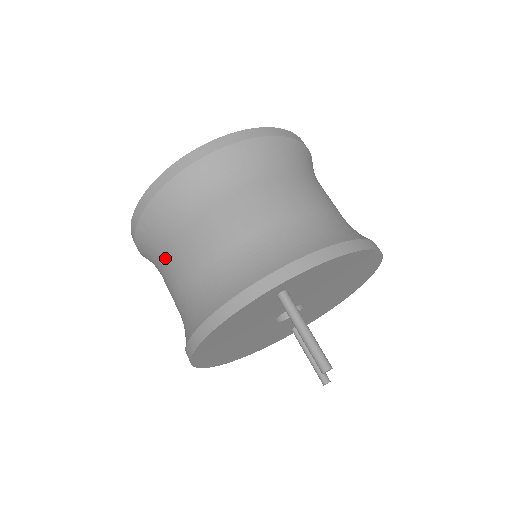
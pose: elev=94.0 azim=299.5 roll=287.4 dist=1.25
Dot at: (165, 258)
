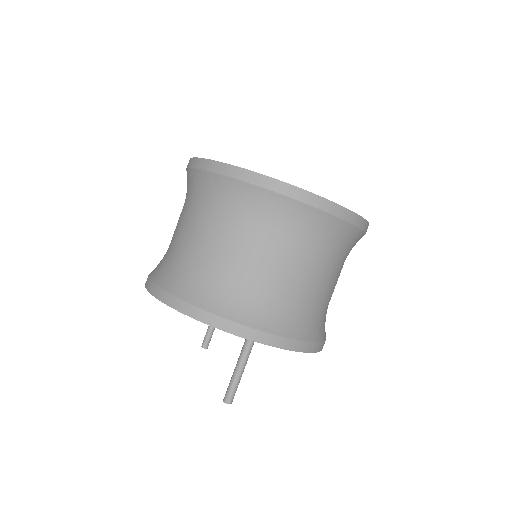
Dot at: (207, 218)
